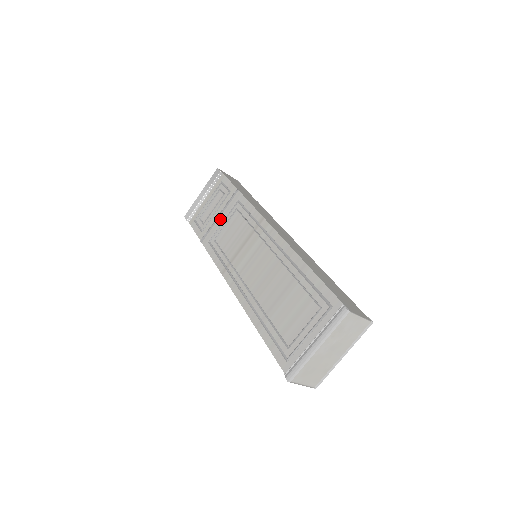
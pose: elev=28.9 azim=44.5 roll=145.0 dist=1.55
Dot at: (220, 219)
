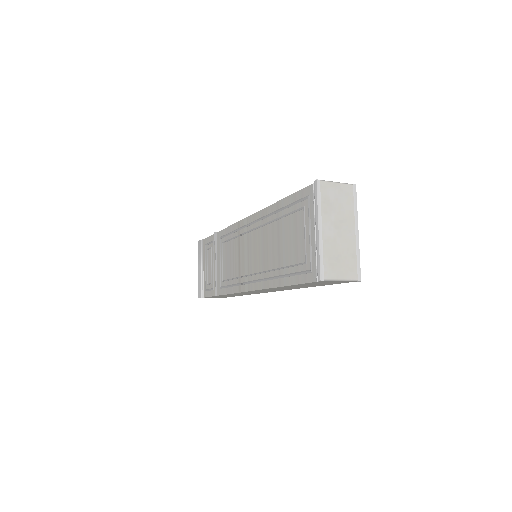
Dot at: (218, 264)
